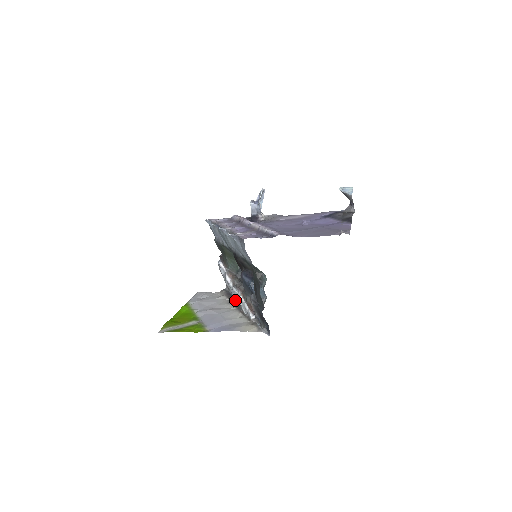
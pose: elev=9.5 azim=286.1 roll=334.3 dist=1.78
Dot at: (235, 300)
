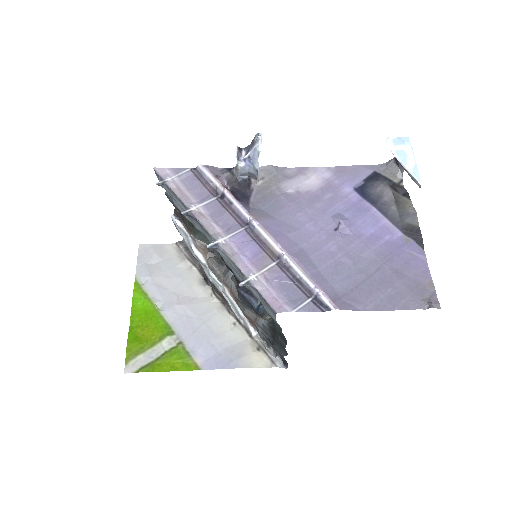
Dot at: (215, 288)
